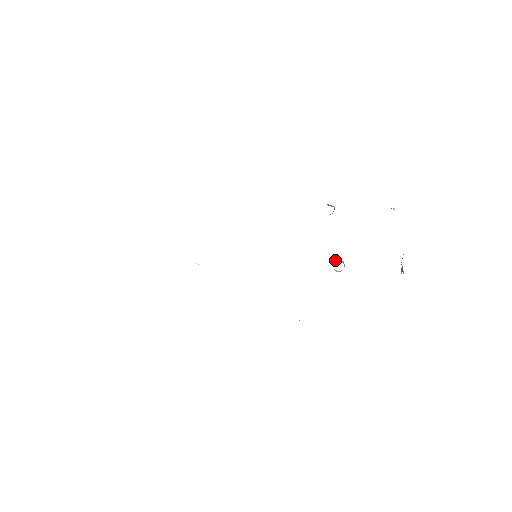
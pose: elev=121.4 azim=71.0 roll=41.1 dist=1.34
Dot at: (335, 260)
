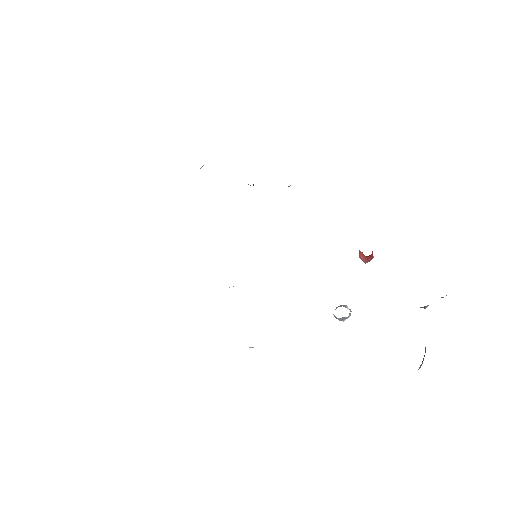
Dot at: occluded
